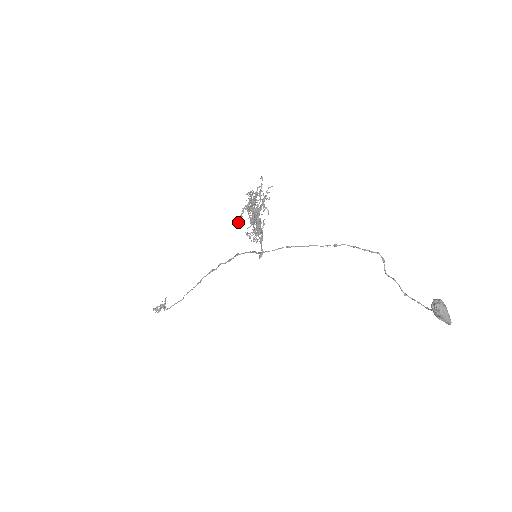
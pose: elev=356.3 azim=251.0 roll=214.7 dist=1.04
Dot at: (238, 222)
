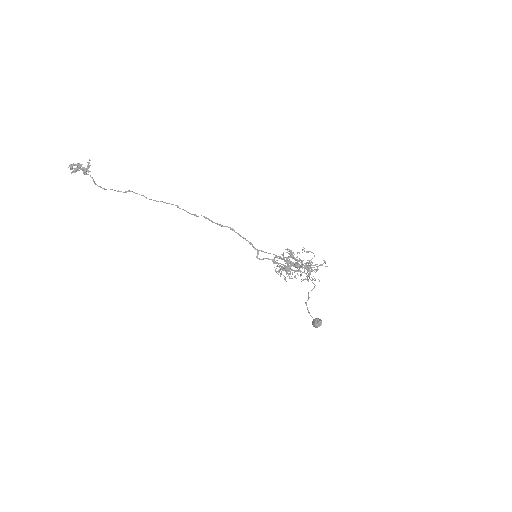
Dot at: occluded
